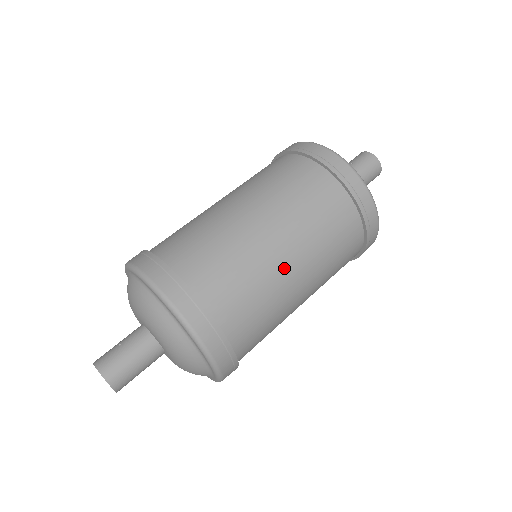
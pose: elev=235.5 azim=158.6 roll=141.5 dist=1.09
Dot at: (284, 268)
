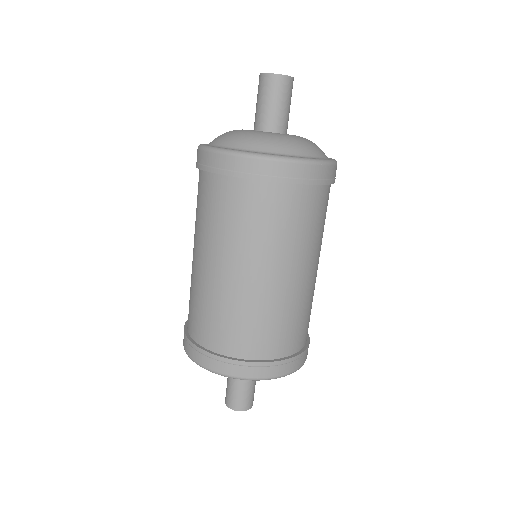
Dot at: (248, 285)
